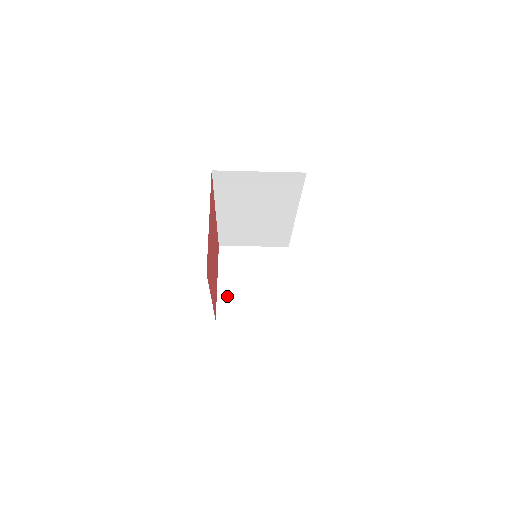
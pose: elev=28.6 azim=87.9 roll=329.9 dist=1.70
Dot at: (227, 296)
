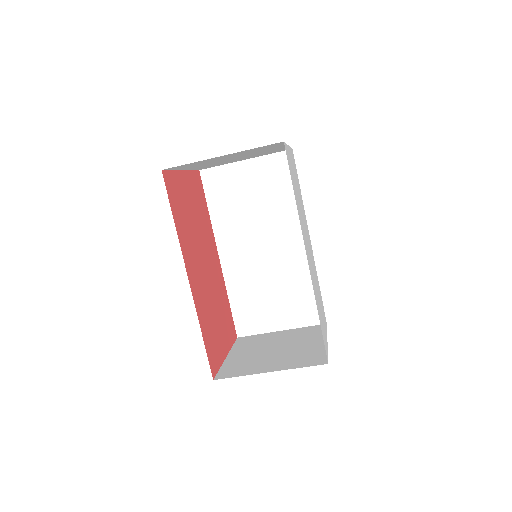
Dot at: (236, 362)
